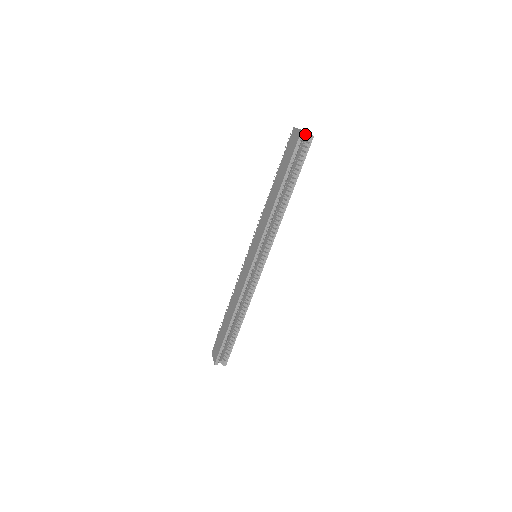
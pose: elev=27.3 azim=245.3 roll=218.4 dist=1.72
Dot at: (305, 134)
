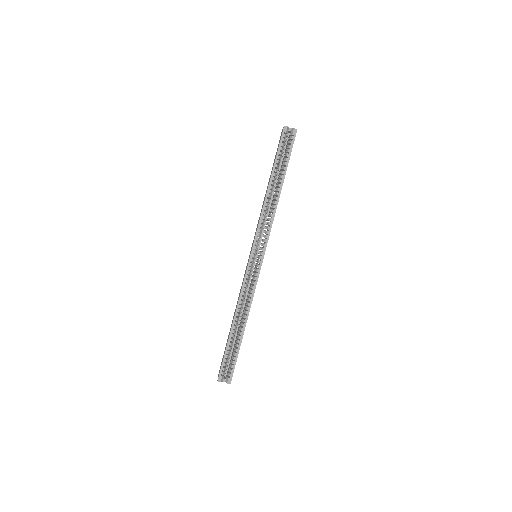
Dot at: (289, 129)
